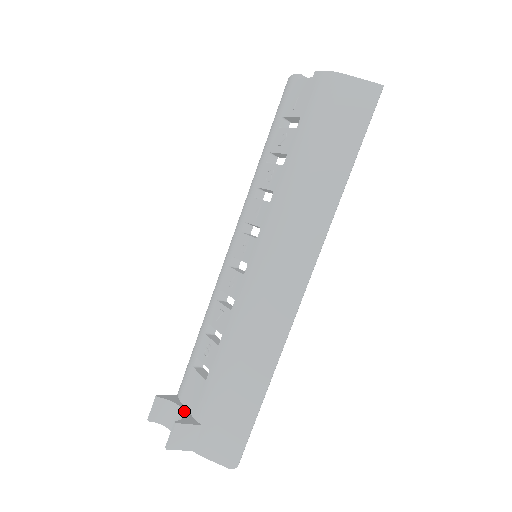
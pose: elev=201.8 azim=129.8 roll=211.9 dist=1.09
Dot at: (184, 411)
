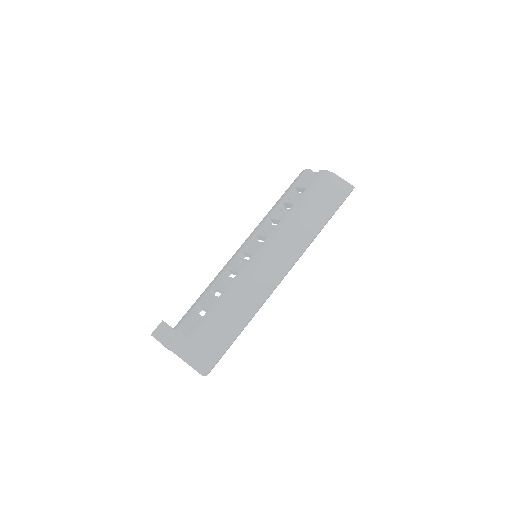
Dot at: occluded
